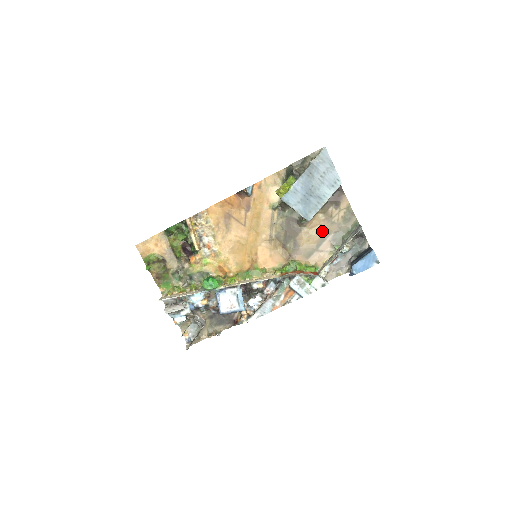
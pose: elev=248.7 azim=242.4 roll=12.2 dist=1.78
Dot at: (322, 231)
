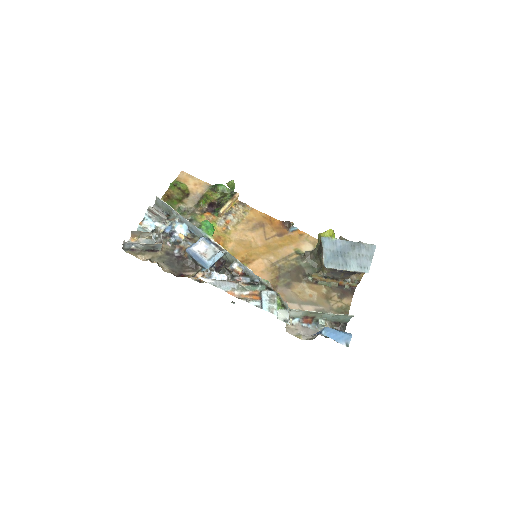
Dot at: (315, 298)
